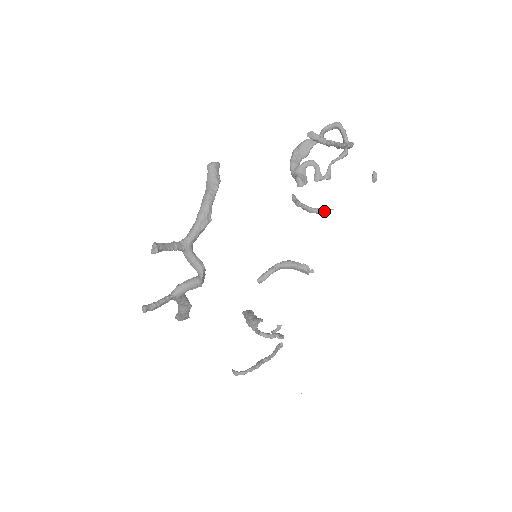
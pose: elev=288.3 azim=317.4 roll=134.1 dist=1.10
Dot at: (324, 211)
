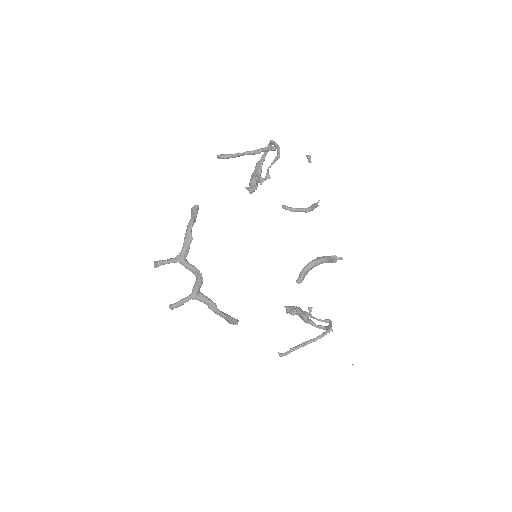
Dot at: (314, 205)
